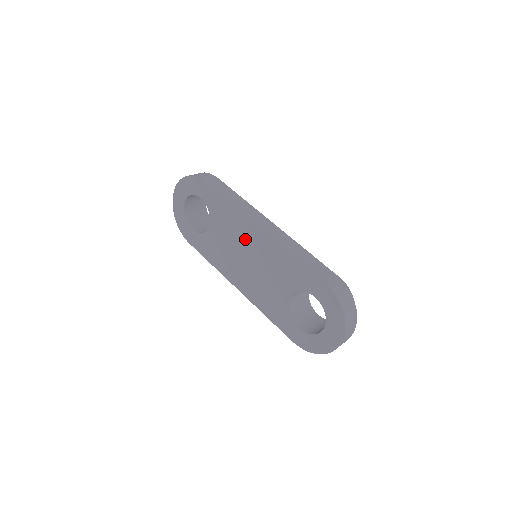
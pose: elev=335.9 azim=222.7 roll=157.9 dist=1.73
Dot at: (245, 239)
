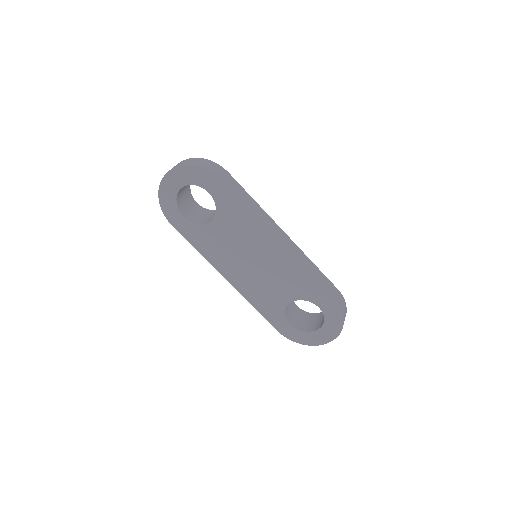
Dot at: (257, 246)
